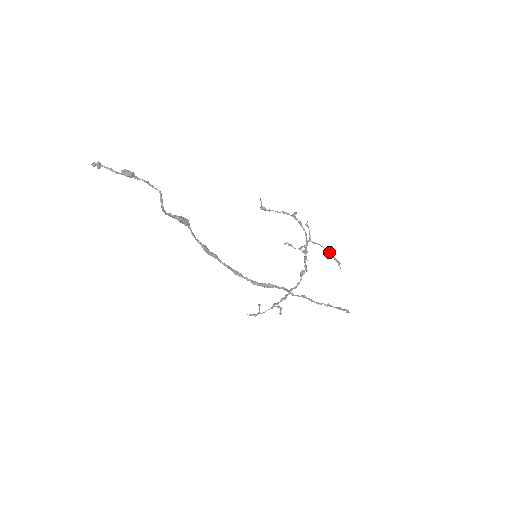
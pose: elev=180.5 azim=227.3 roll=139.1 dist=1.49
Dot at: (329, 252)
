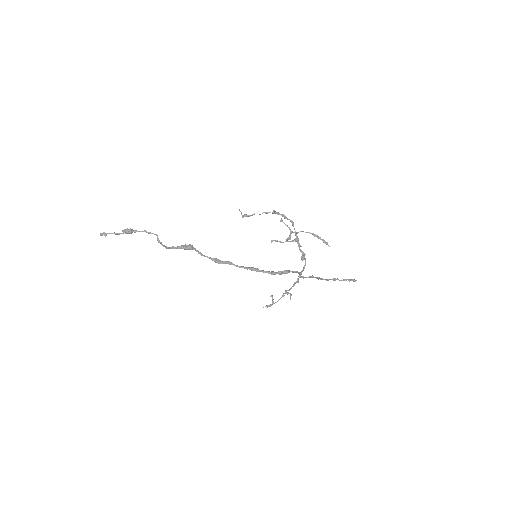
Dot at: (315, 235)
